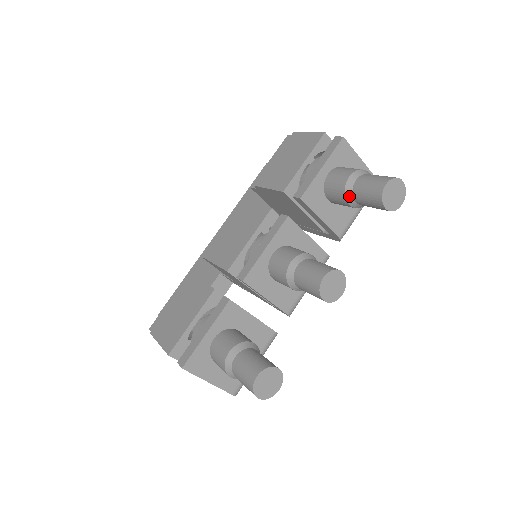
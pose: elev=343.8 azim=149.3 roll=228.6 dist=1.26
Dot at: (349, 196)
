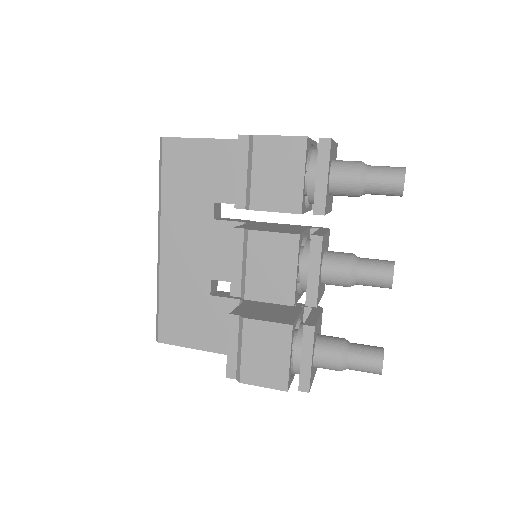
Dot at: (362, 194)
